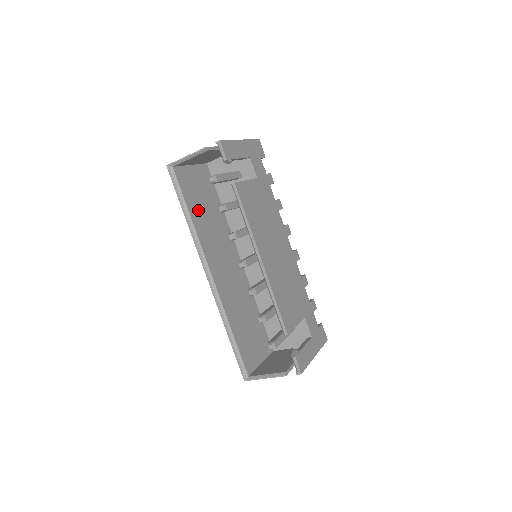
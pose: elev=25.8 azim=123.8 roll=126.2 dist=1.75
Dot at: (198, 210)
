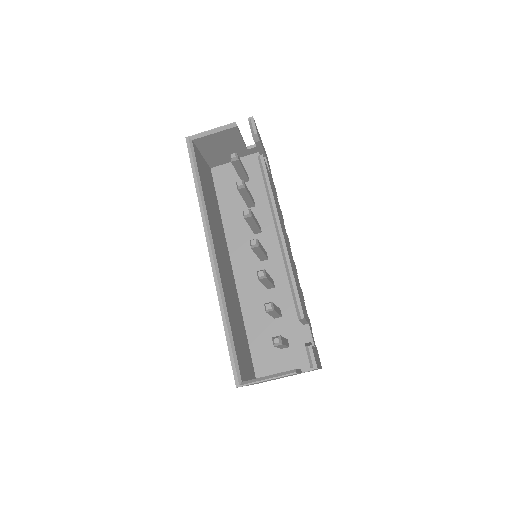
Dot at: (206, 191)
